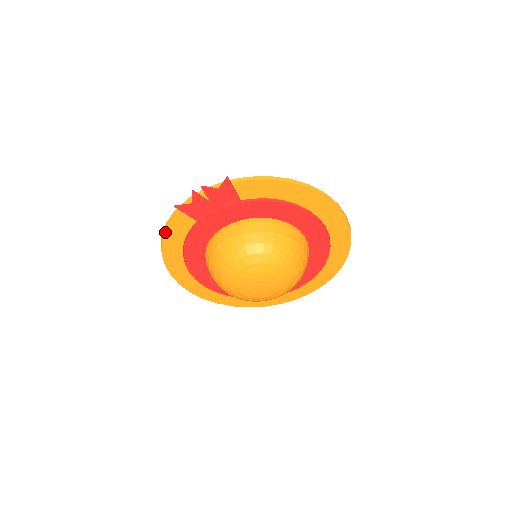
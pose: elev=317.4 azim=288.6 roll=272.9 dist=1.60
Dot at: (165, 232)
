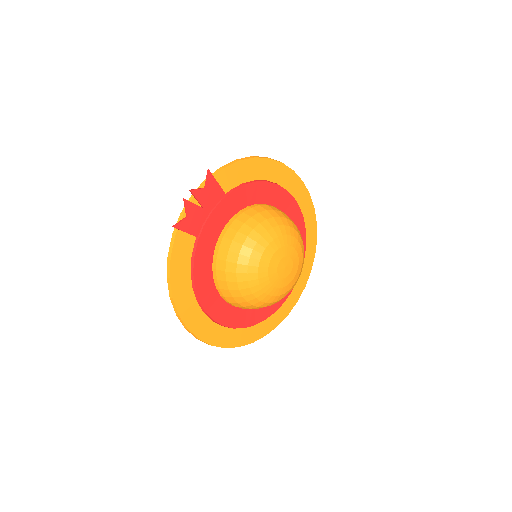
Dot at: (170, 268)
